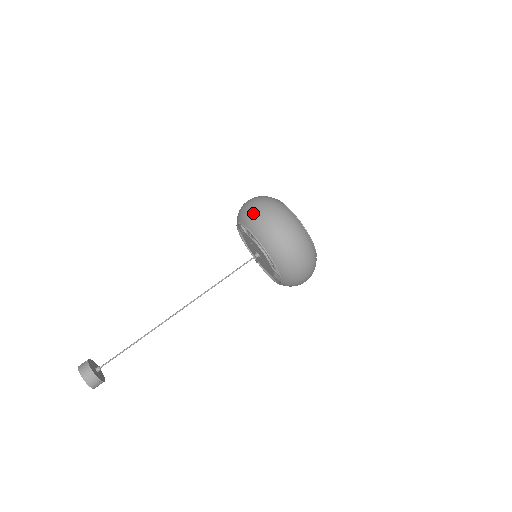
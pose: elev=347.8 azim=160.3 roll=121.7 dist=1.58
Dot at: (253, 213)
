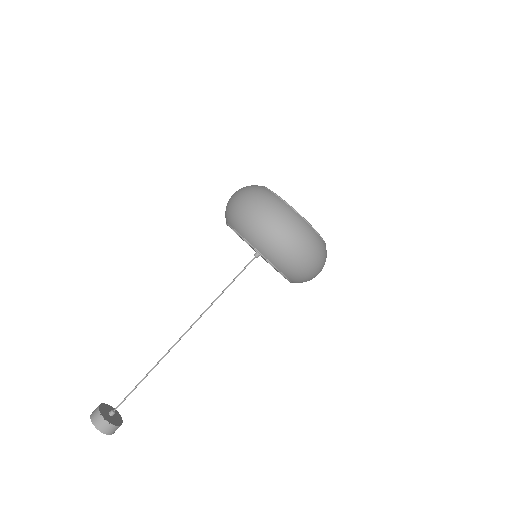
Dot at: (235, 210)
